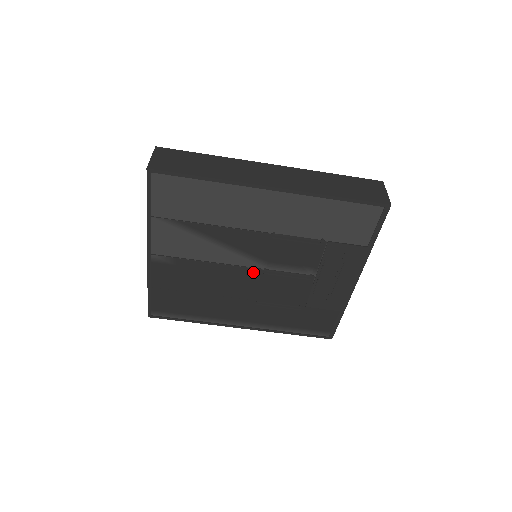
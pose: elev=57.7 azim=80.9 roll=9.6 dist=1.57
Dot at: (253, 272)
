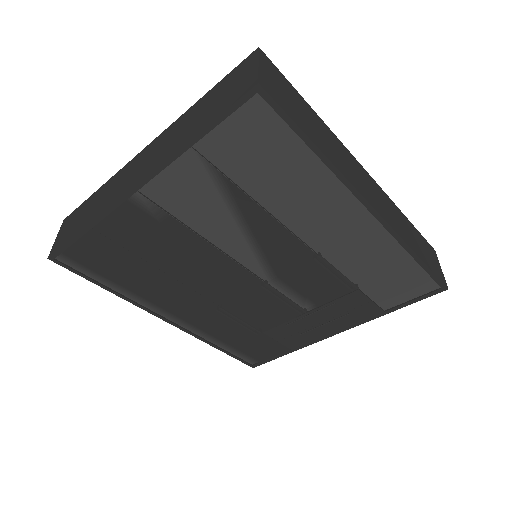
Dot at: (248, 277)
